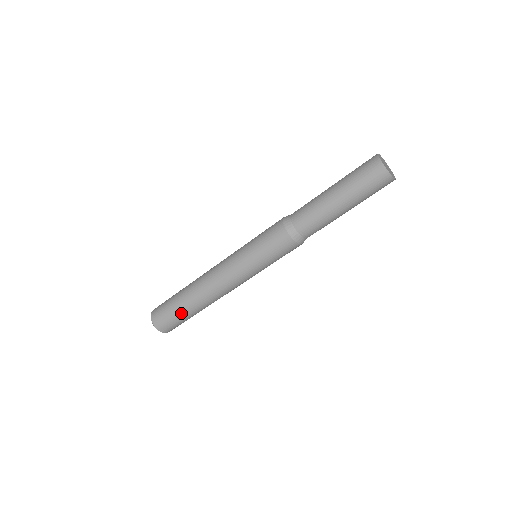
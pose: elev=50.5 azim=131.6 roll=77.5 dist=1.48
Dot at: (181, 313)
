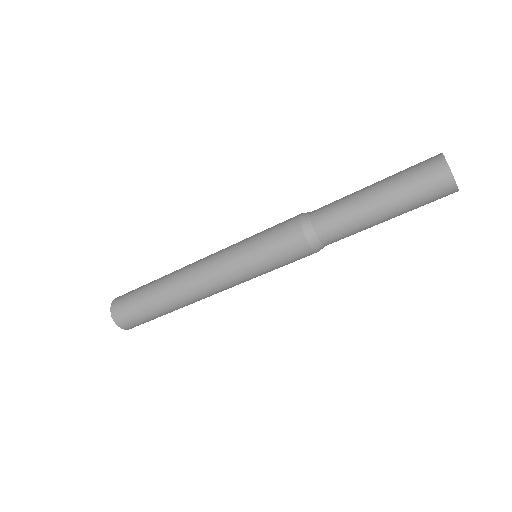
Dot at: (144, 299)
